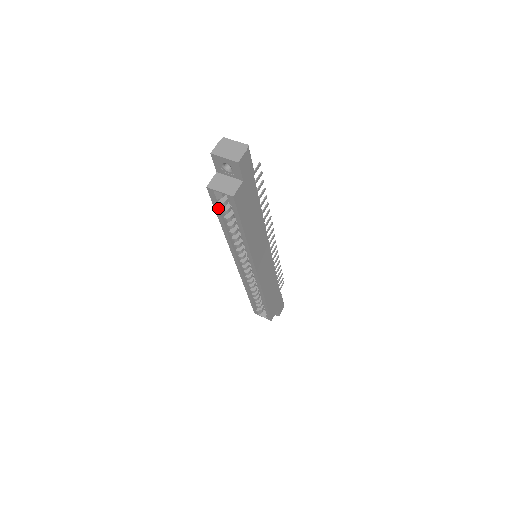
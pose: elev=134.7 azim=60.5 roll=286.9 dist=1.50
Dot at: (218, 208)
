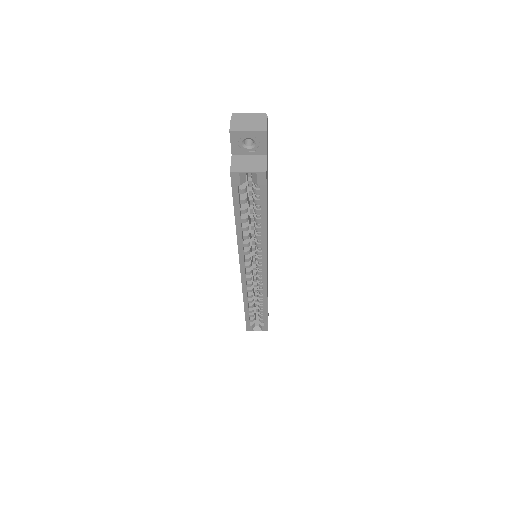
Dot at: (238, 197)
